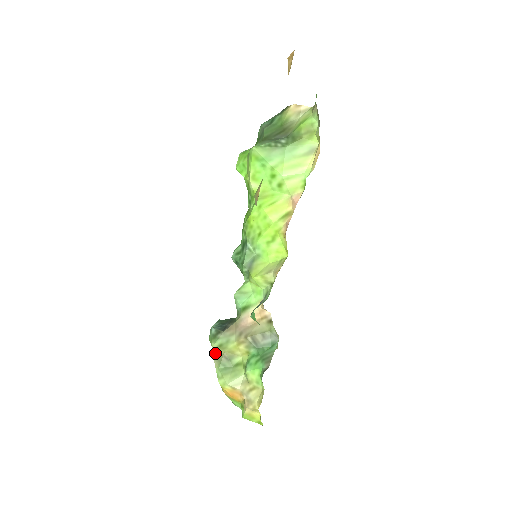
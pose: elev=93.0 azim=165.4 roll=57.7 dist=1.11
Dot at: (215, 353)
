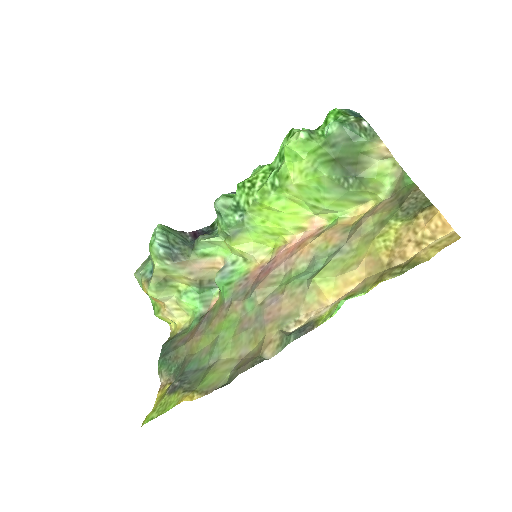
Dot at: (156, 272)
